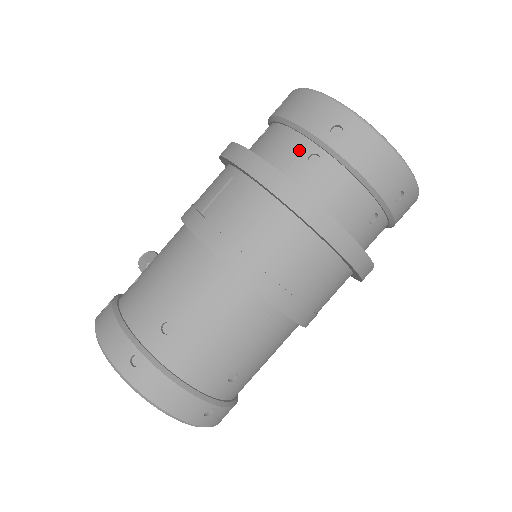
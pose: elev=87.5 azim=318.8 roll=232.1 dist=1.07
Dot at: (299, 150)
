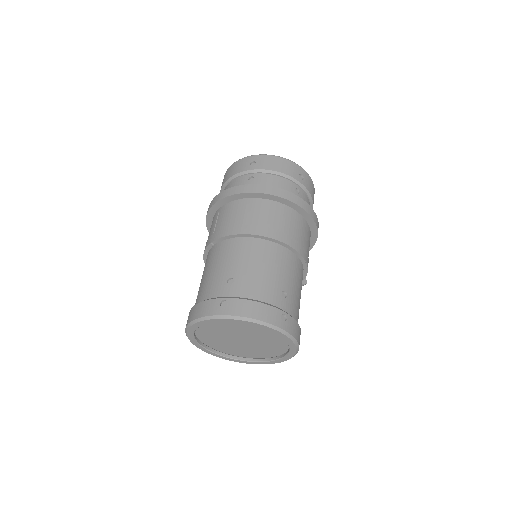
Dot at: (242, 181)
